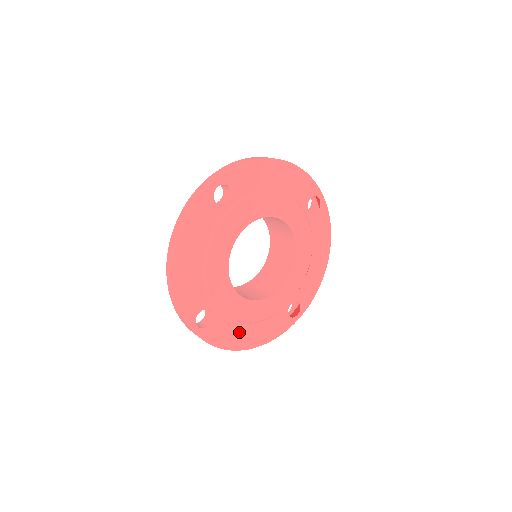
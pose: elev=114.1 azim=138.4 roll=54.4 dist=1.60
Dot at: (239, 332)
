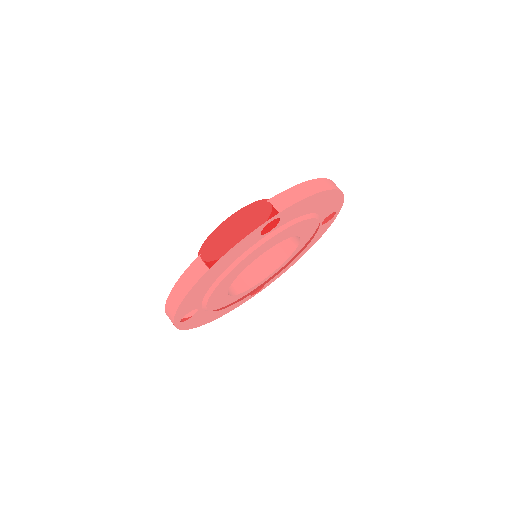
Dot at: (208, 315)
